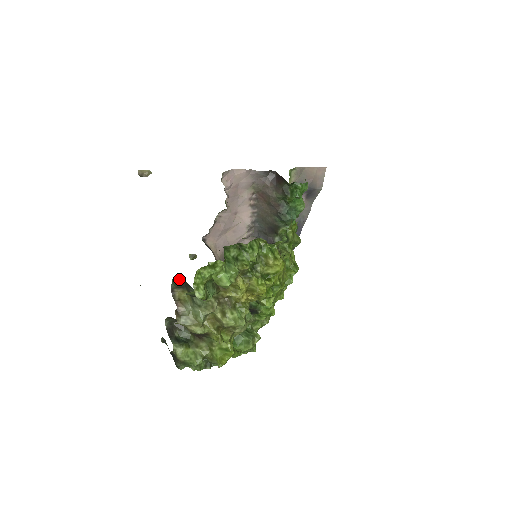
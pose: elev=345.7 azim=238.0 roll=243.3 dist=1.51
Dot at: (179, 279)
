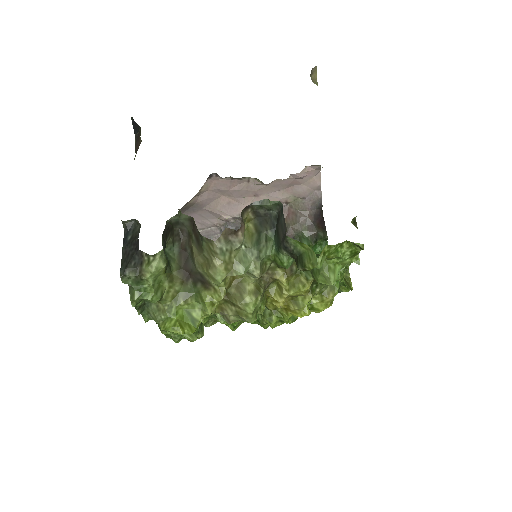
Dot at: (273, 208)
